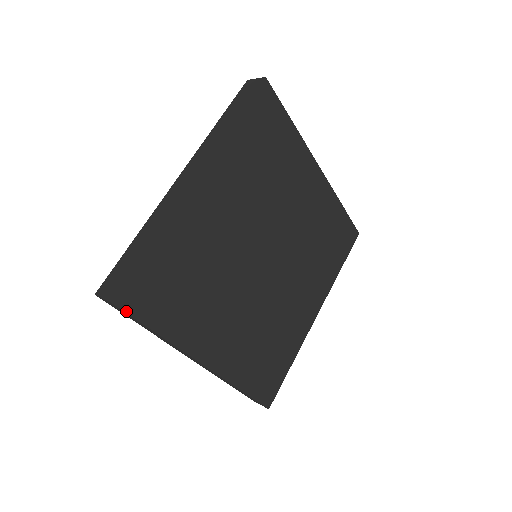
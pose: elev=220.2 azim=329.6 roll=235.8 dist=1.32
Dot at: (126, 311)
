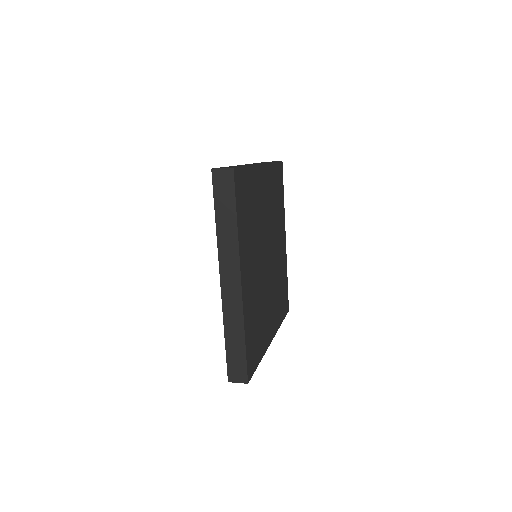
Dot at: (235, 184)
